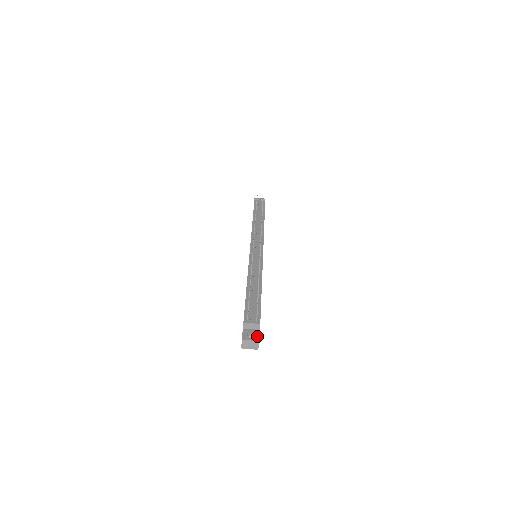
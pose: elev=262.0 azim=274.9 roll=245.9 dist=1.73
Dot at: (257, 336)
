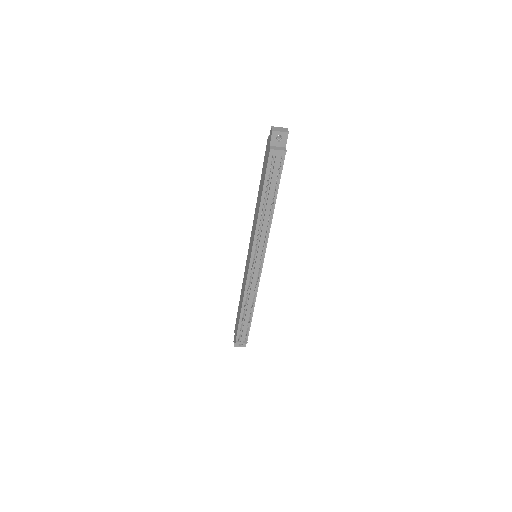
Dot at: (244, 345)
